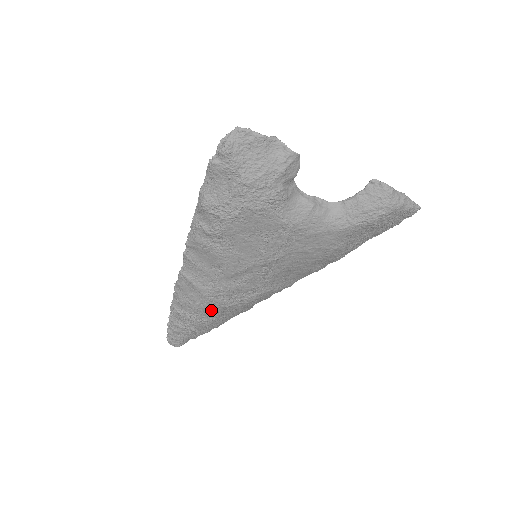
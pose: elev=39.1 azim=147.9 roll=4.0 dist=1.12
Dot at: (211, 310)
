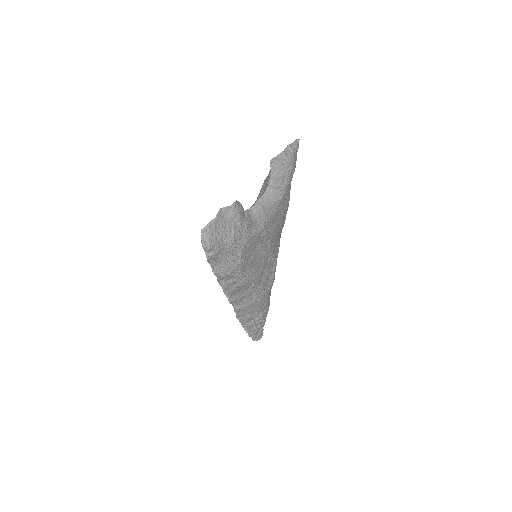
Dot at: (264, 303)
